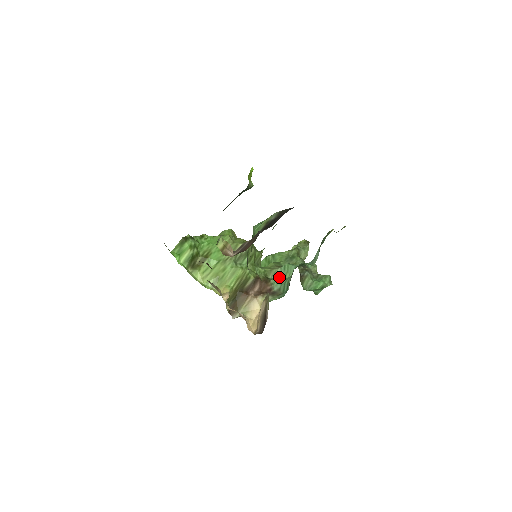
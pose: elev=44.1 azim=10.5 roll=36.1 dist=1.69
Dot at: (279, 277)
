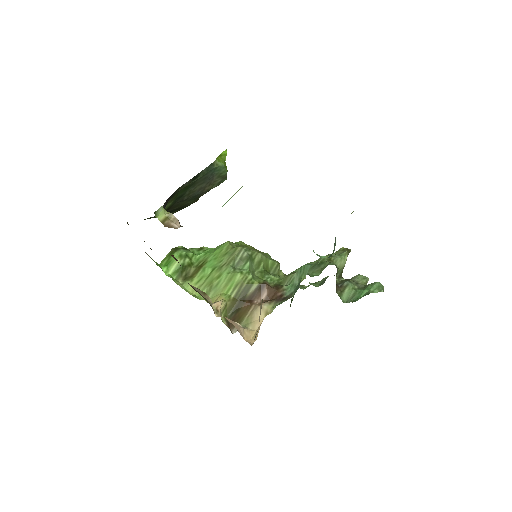
Dot at: (294, 281)
